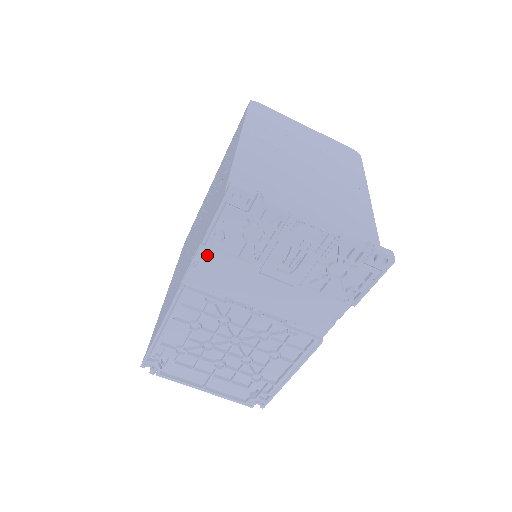
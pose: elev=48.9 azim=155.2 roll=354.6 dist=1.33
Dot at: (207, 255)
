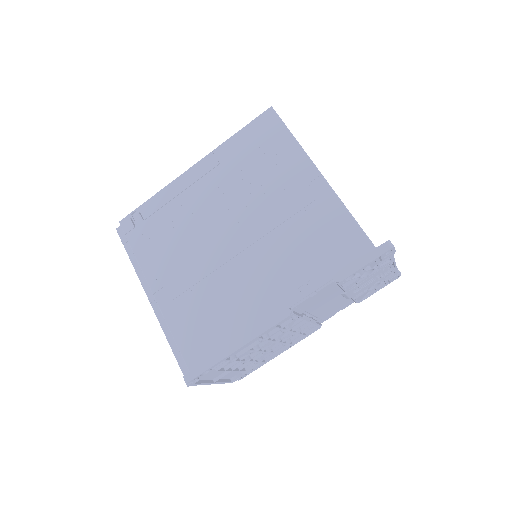
Dot at: (328, 288)
